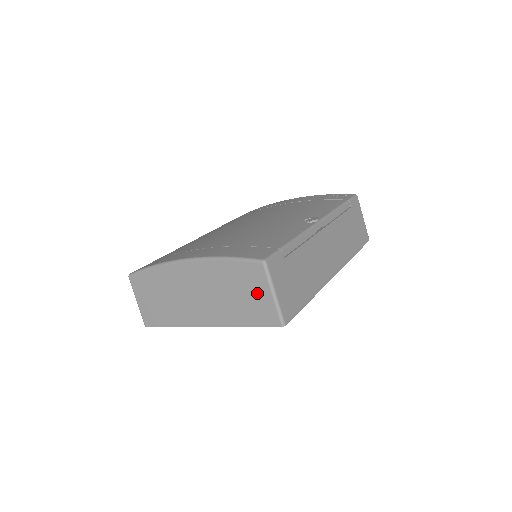
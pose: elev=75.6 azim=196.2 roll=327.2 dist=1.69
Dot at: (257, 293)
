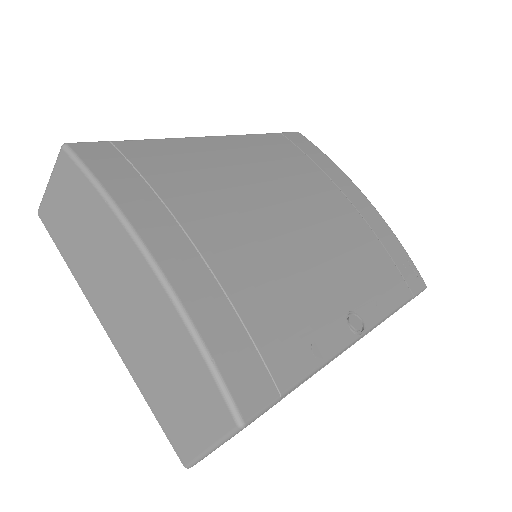
Dot at: (195, 419)
